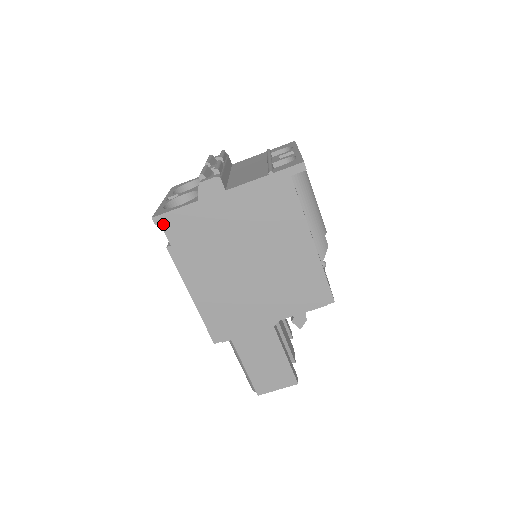
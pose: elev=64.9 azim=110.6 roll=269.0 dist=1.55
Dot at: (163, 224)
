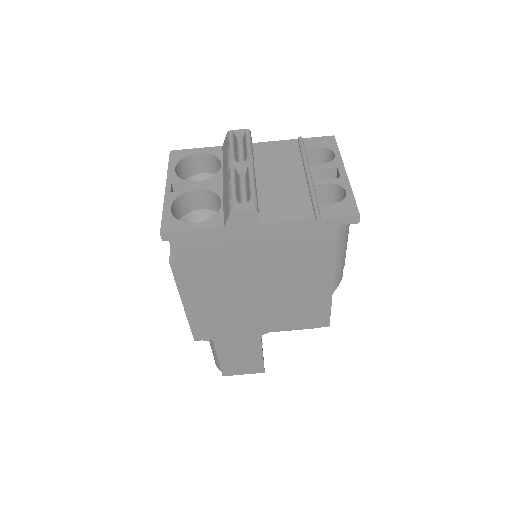
Dot at: (172, 241)
